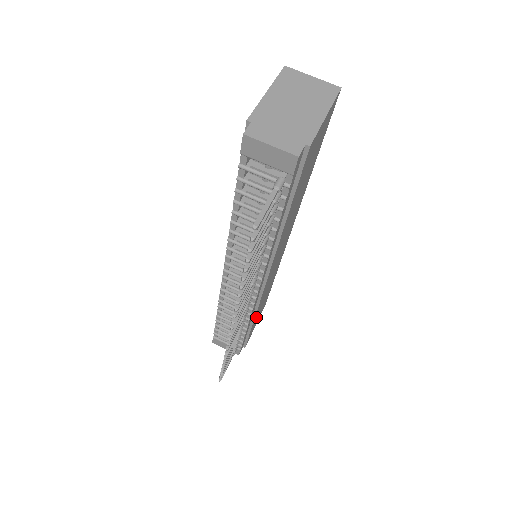
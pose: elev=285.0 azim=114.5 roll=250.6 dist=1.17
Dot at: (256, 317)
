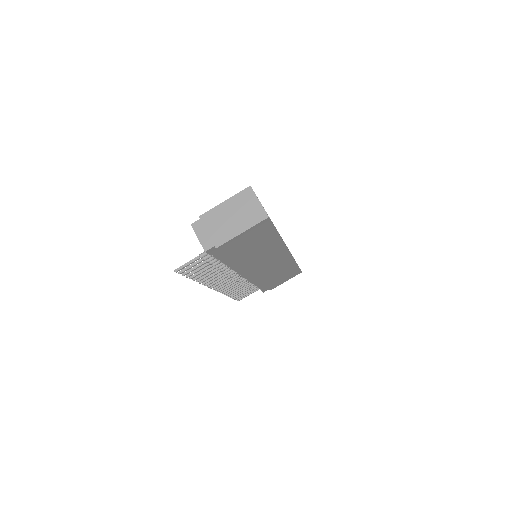
Dot at: (270, 281)
